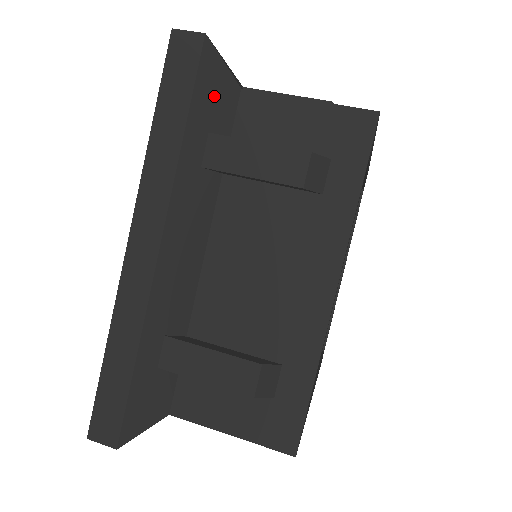
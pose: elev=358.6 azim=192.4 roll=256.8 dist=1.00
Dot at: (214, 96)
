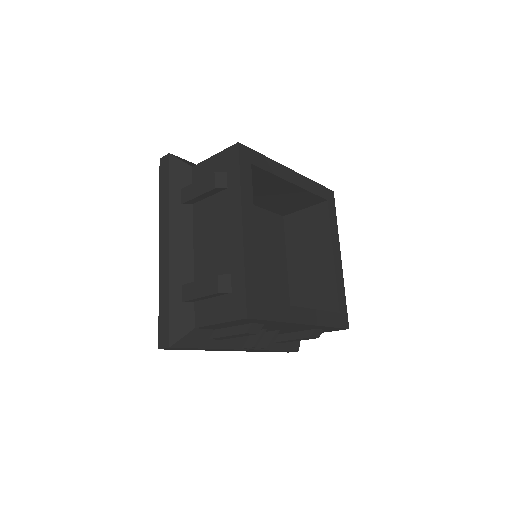
Dot at: (180, 174)
